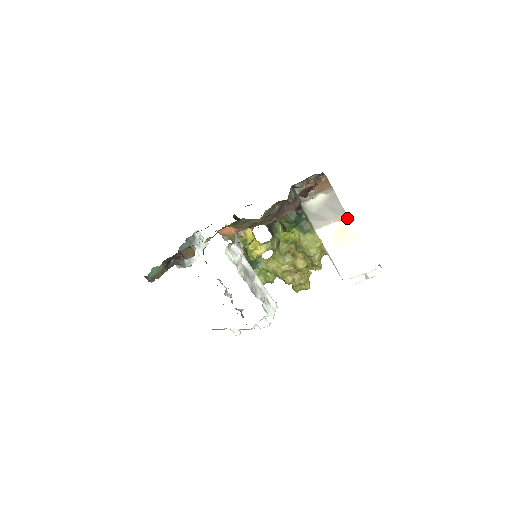
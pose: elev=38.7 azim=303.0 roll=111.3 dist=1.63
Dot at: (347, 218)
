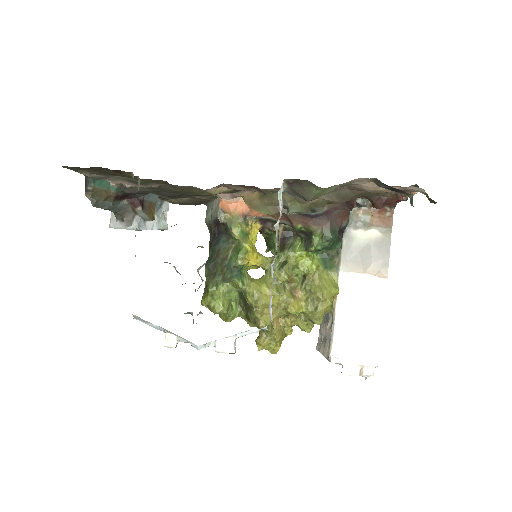
Dot at: (386, 277)
